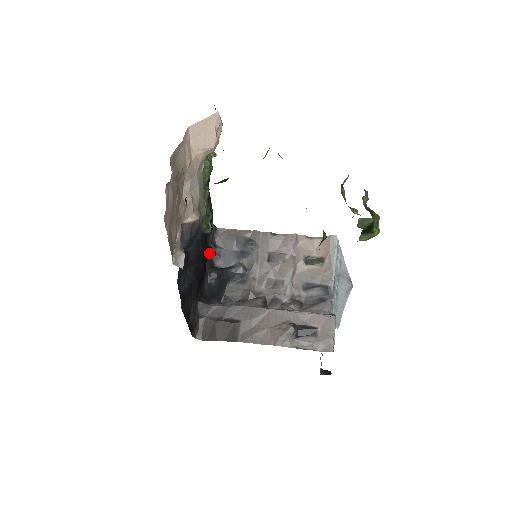
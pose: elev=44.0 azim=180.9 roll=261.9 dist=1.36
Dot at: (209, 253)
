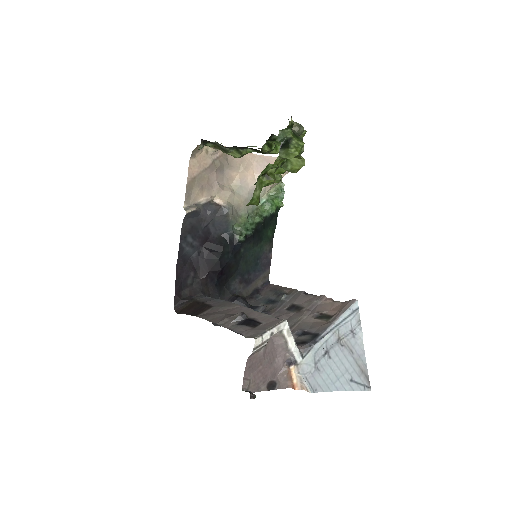
Dot at: (248, 291)
